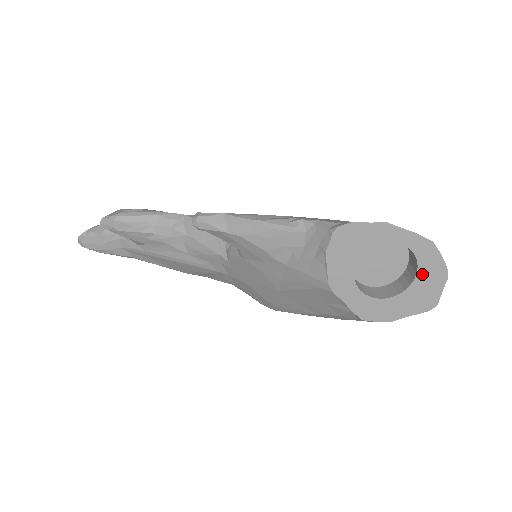
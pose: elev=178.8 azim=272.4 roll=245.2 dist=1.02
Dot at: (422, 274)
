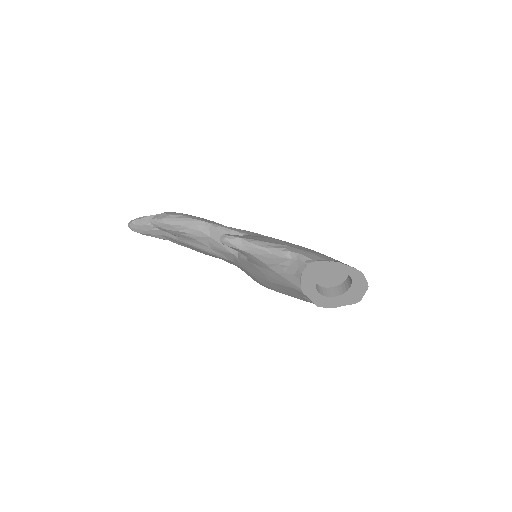
Dot at: (354, 286)
